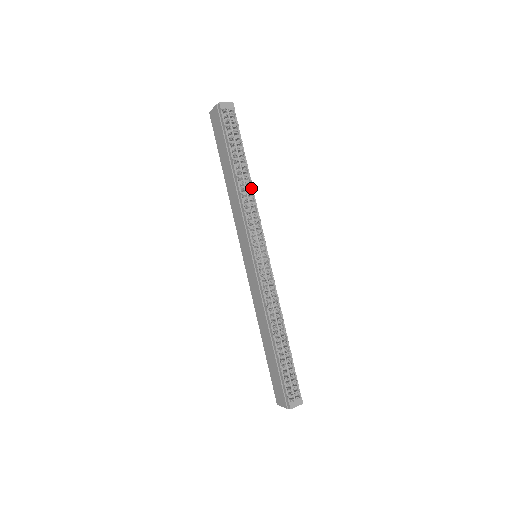
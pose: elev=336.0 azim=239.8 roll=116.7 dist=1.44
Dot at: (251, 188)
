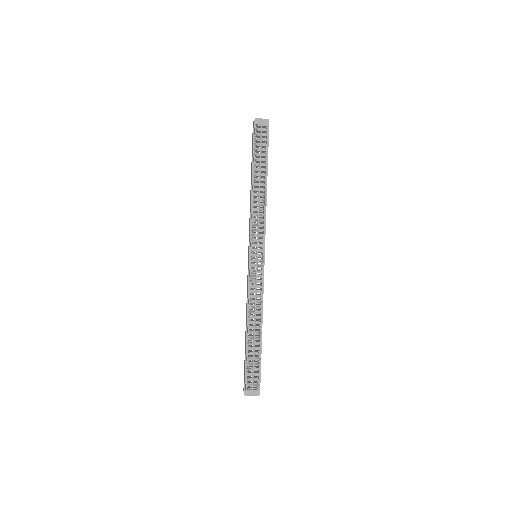
Dot at: (264, 196)
